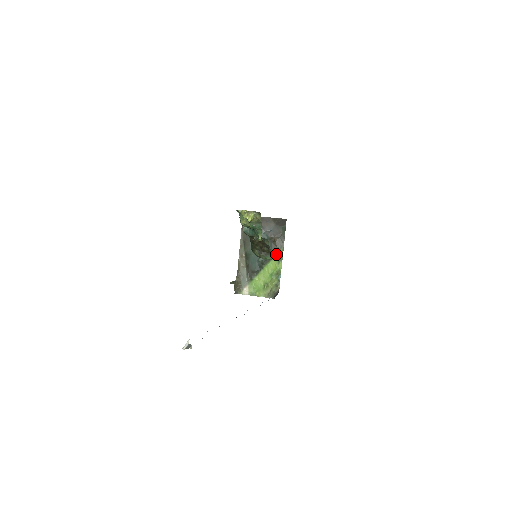
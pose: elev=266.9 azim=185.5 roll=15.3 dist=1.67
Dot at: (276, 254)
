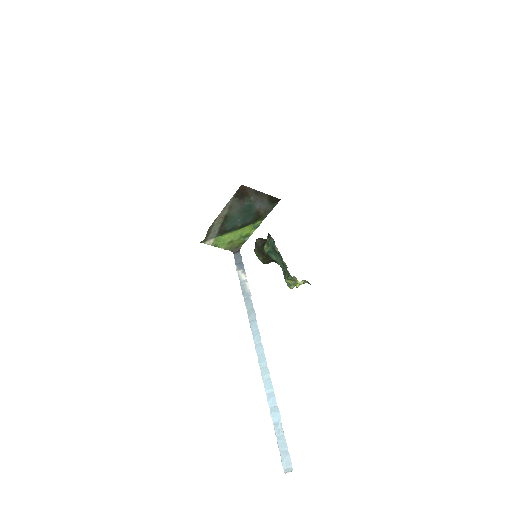
Dot at: (254, 223)
